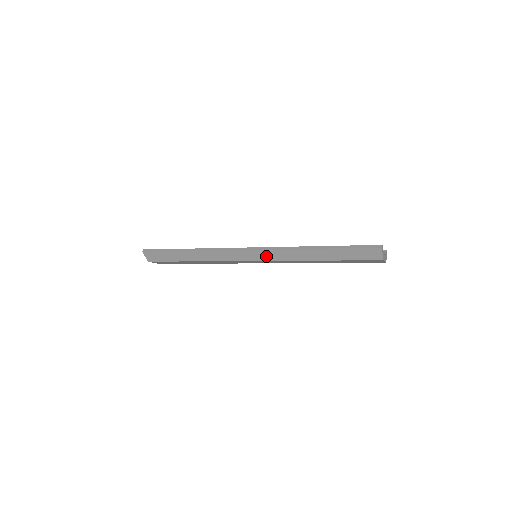
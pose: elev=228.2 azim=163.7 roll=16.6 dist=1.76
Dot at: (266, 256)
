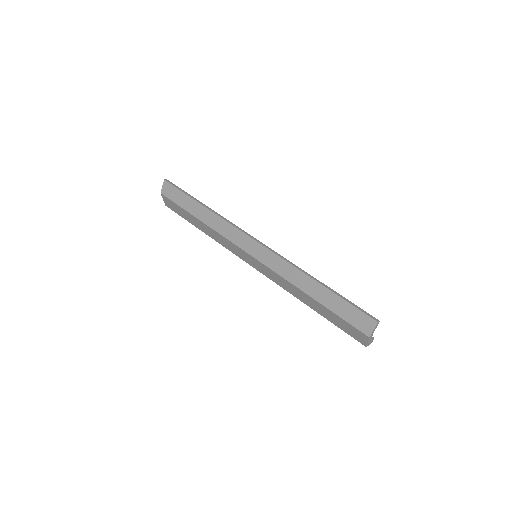
Dot at: (267, 258)
